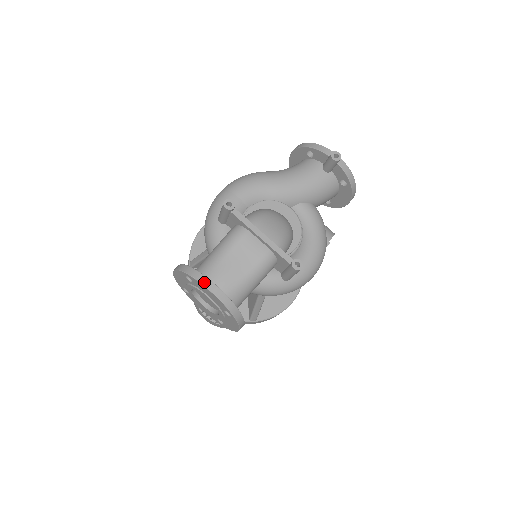
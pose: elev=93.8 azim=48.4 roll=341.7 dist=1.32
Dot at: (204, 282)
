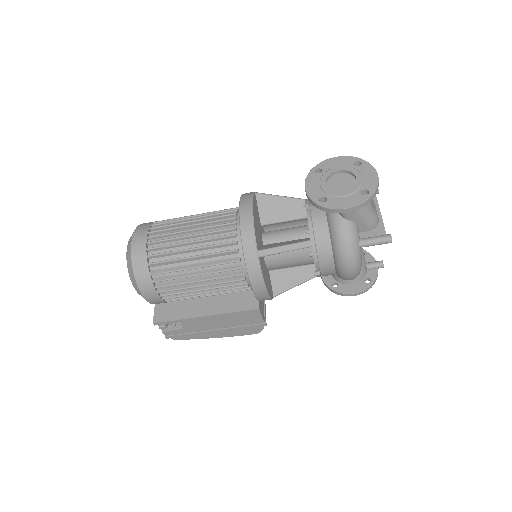
Dot at: (375, 170)
